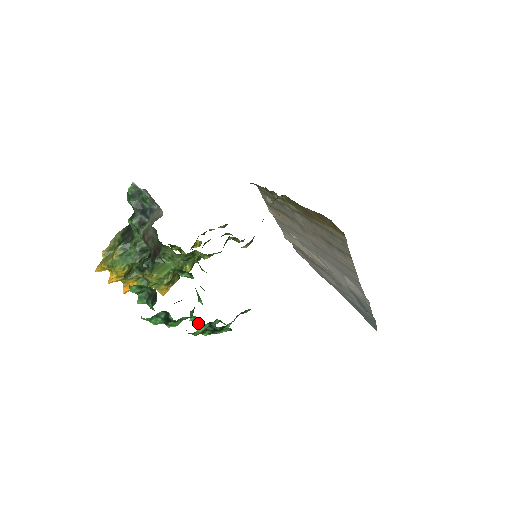
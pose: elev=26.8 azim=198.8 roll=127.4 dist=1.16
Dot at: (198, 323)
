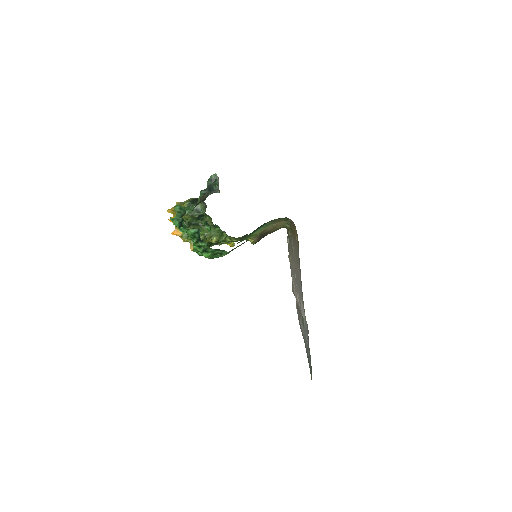
Dot at: occluded
